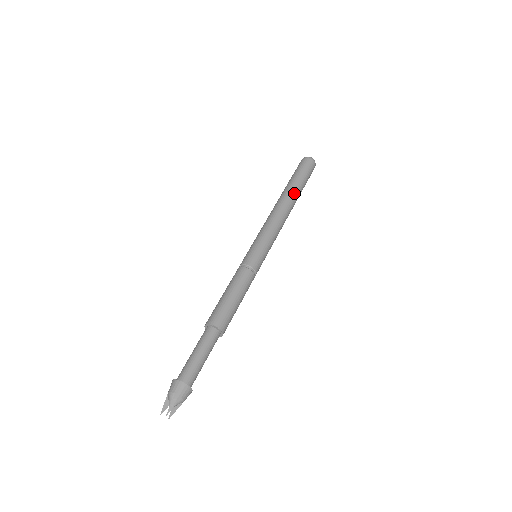
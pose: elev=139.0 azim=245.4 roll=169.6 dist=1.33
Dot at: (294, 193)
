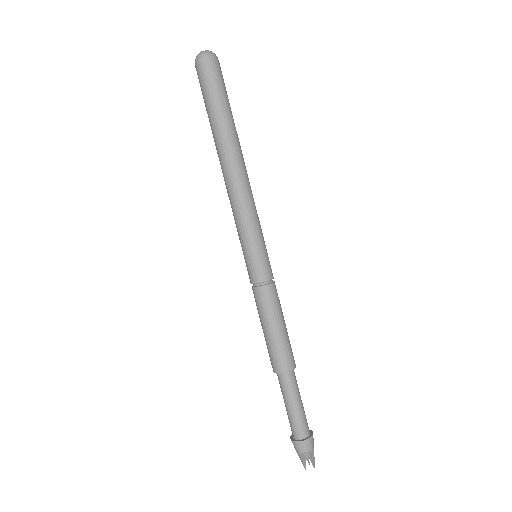
Dot at: (237, 137)
